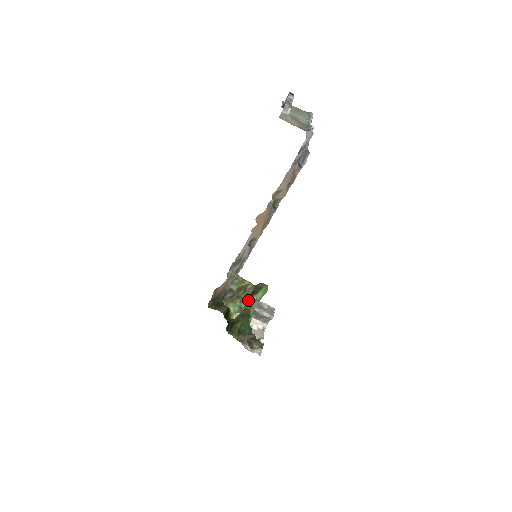
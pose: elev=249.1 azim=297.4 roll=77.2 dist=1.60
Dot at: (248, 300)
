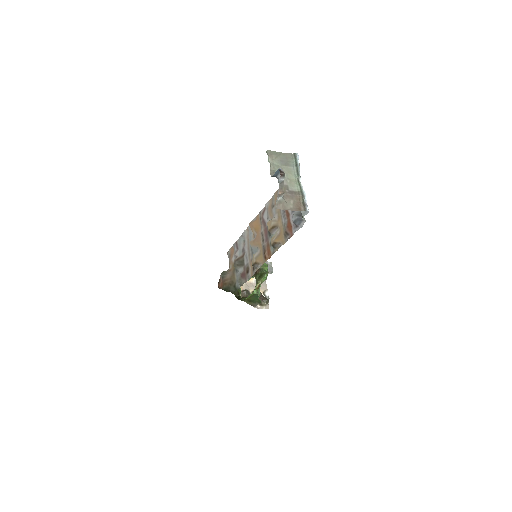
Dot at: (252, 276)
